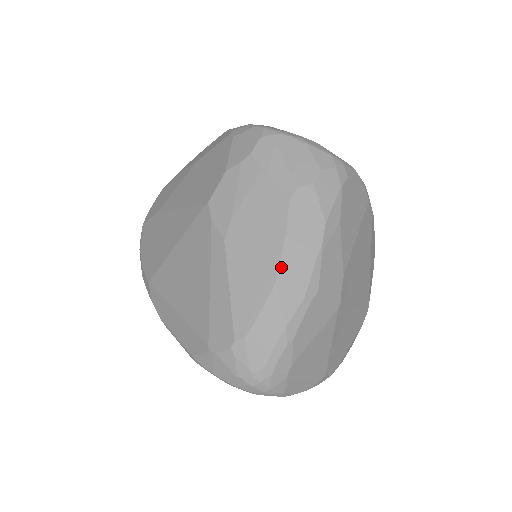
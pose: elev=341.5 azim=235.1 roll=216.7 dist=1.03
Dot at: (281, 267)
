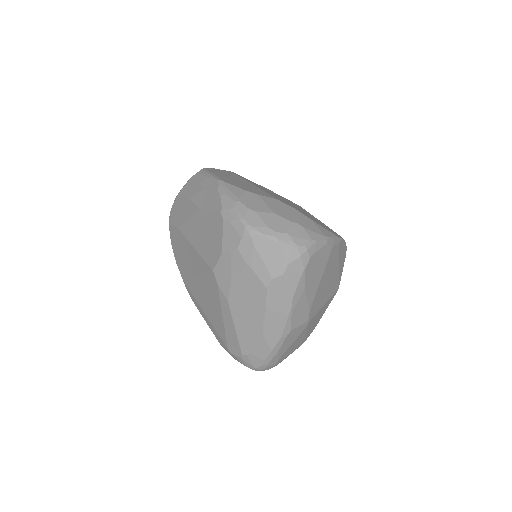
Dot at: (265, 324)
